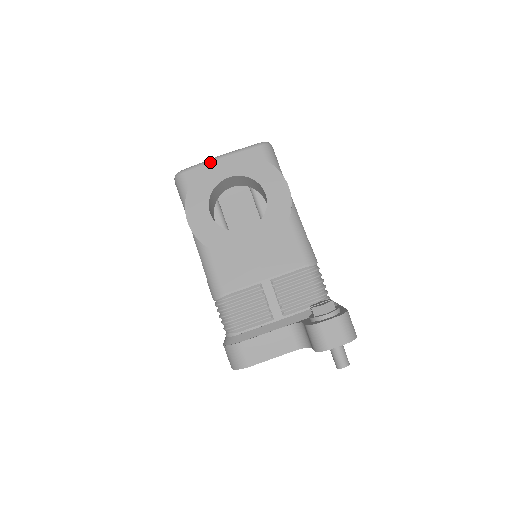
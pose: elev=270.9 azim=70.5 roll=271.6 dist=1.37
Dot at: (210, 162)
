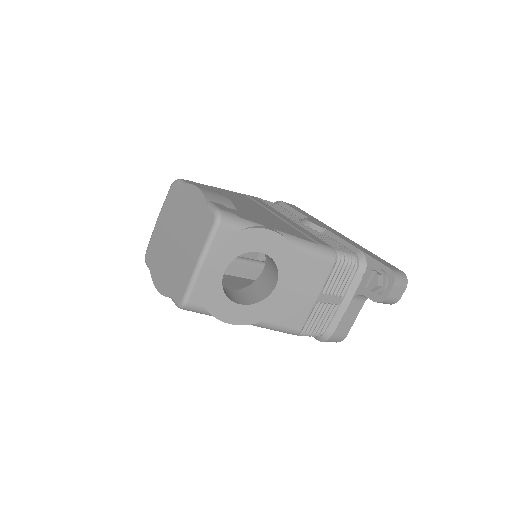
Dot at: (198, 277)
